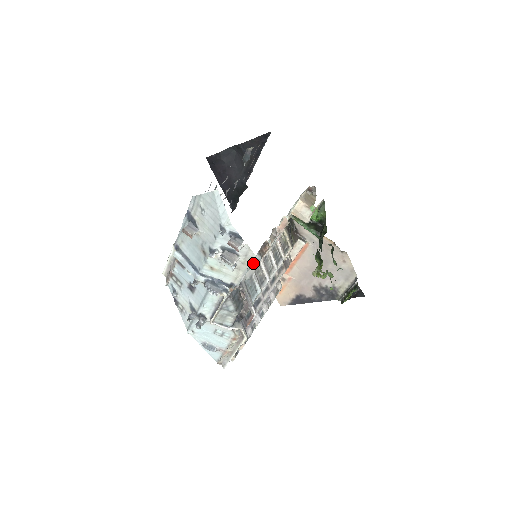
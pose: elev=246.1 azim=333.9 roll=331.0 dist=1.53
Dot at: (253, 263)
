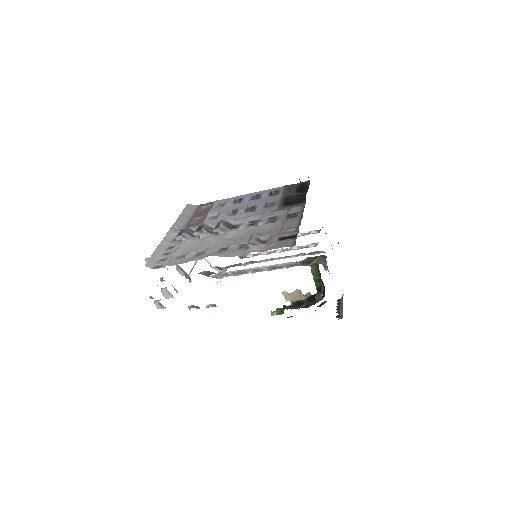
Dot at: occluded
